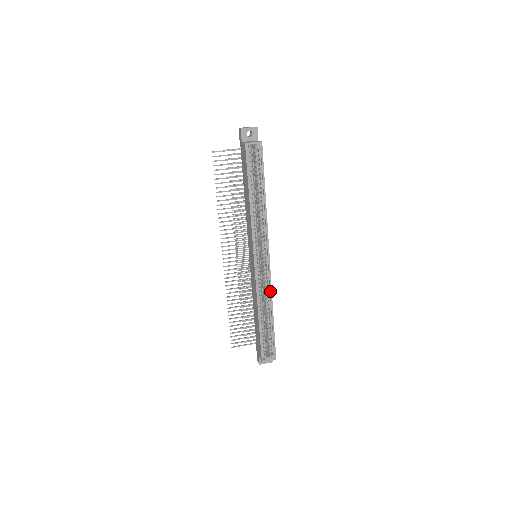
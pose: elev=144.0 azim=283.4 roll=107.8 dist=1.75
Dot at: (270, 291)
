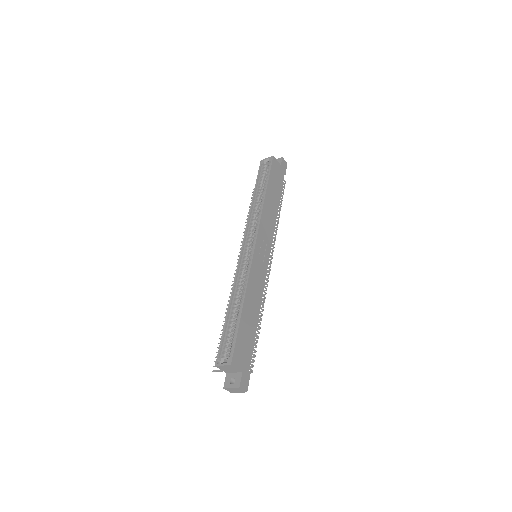
Dot at: (247, 276)
